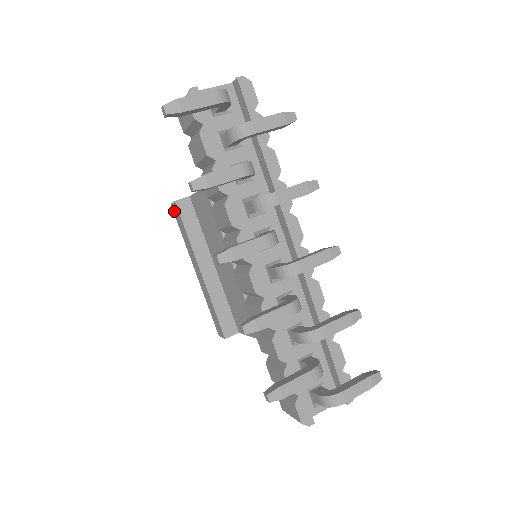
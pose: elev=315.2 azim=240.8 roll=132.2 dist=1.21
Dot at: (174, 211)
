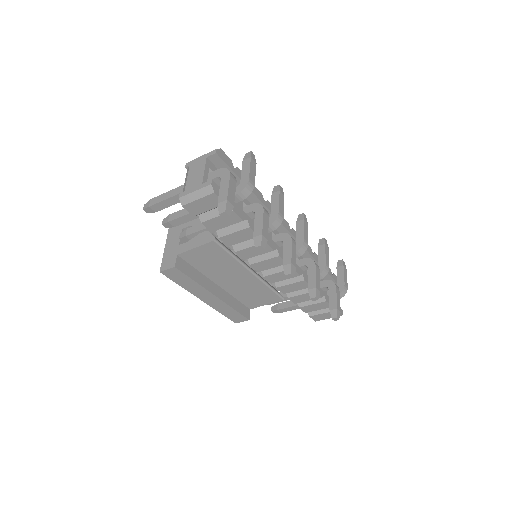
Dot at: (168, 275)
